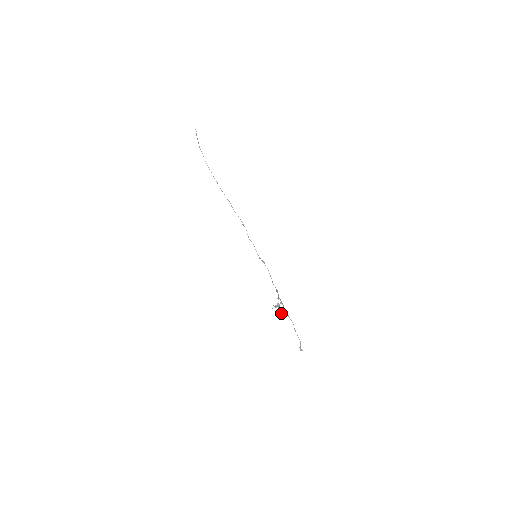
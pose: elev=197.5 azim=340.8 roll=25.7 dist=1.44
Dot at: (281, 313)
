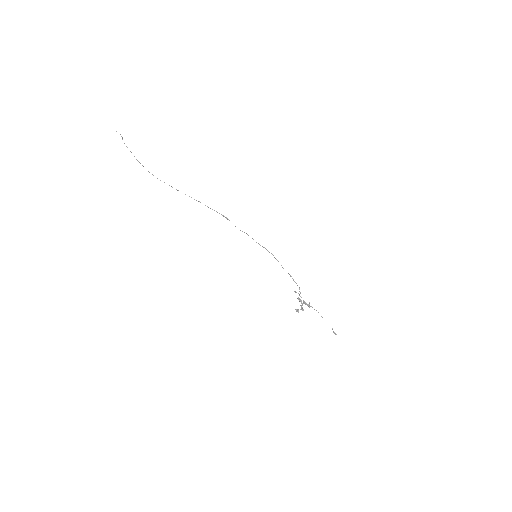
Dot at: occluded
